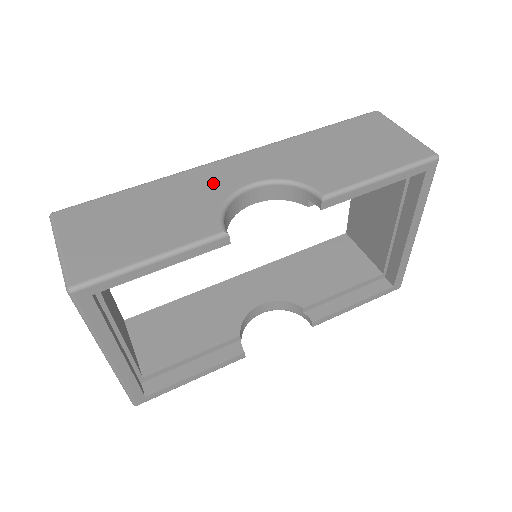
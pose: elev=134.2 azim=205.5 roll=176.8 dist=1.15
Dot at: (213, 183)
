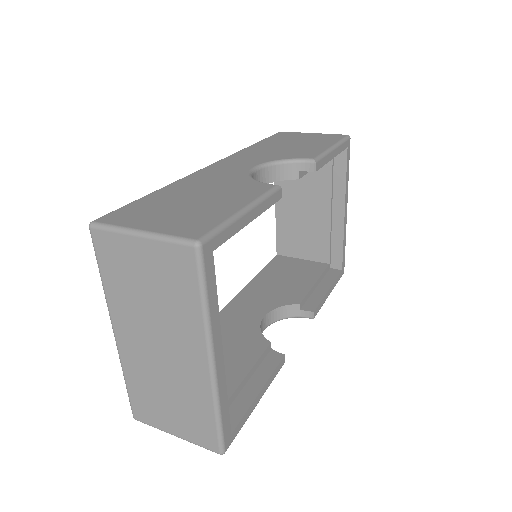
Dot at: (223, 173)
